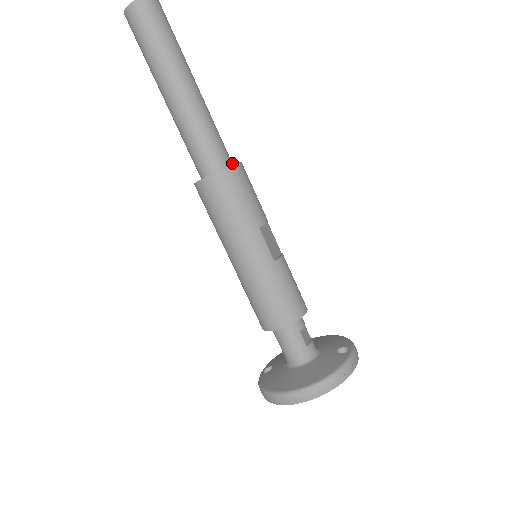
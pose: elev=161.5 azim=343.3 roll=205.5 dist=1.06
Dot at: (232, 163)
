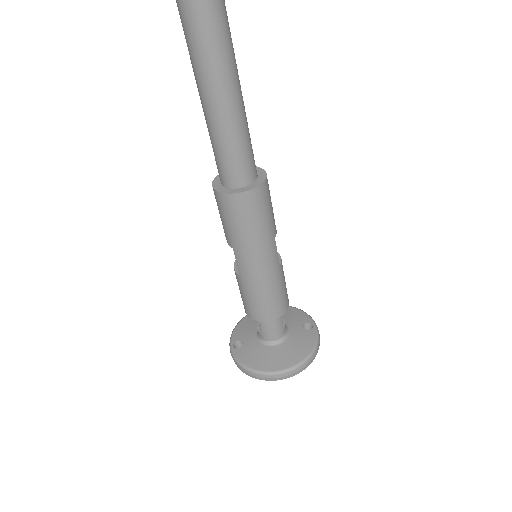
Dot at: occluded
